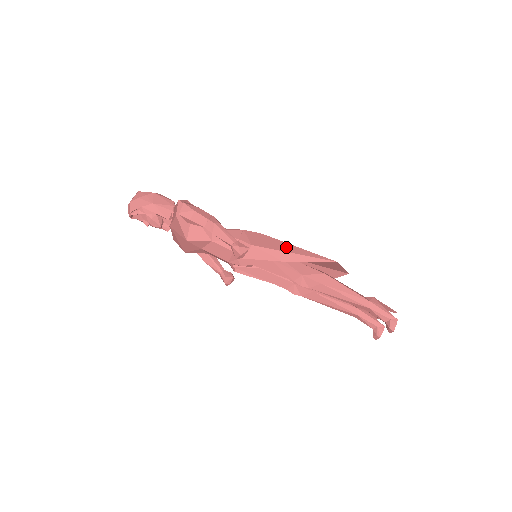
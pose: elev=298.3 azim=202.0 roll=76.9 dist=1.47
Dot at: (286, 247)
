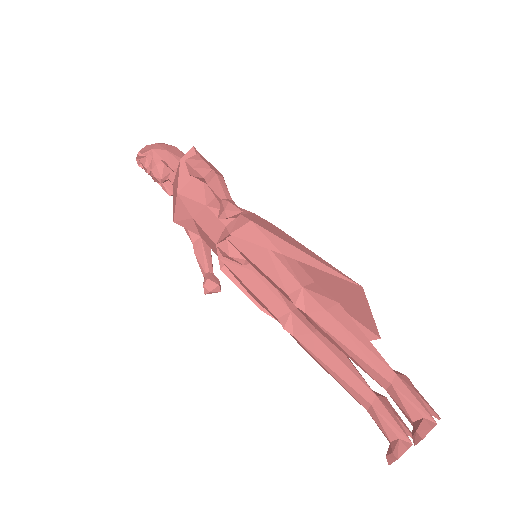
Dot at: (297, 244)
